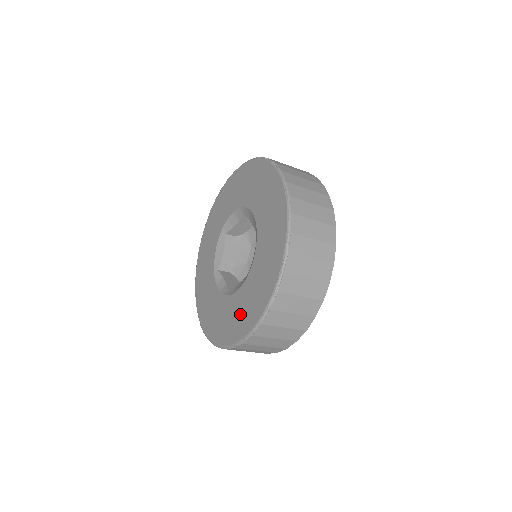
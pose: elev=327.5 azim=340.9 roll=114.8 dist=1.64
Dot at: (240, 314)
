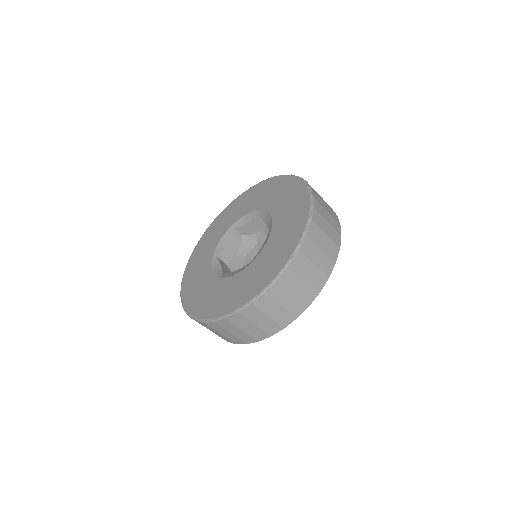
Dot at: (197, 288)
